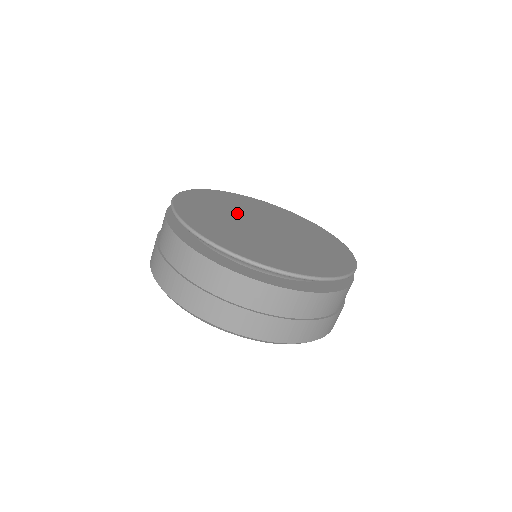
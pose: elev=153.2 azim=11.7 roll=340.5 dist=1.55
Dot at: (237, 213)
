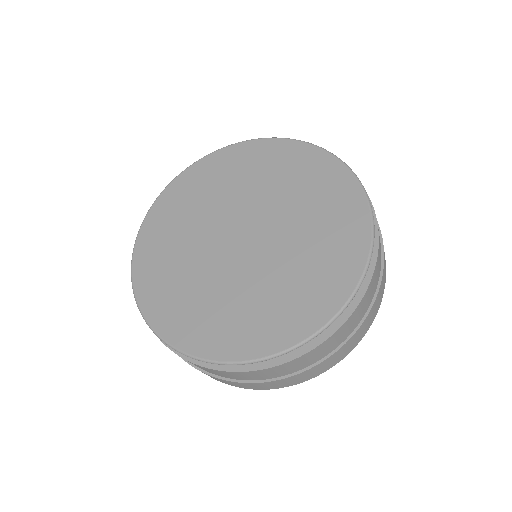
Dot at: (230, 203)
